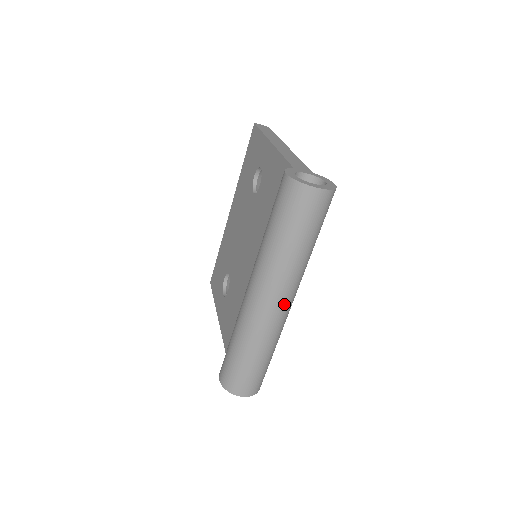
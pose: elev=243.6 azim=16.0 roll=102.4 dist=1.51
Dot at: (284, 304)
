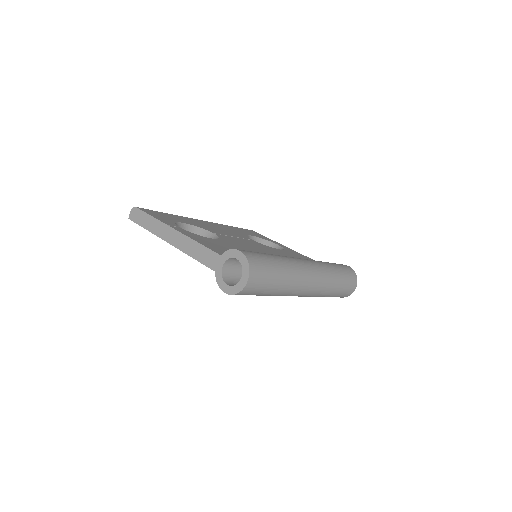
Dot at: (312, 279)
